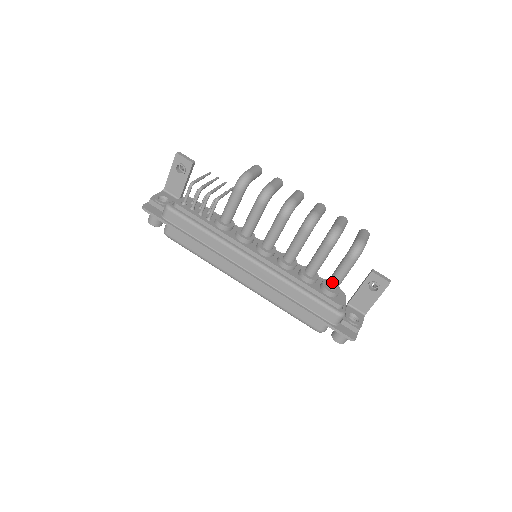
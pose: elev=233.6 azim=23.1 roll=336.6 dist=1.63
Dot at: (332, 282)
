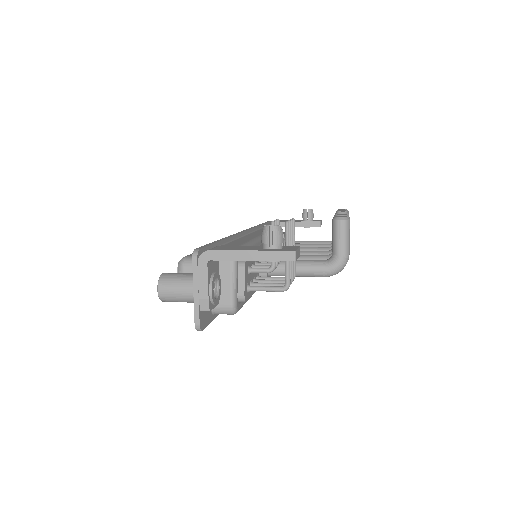
Dot at: occluded
